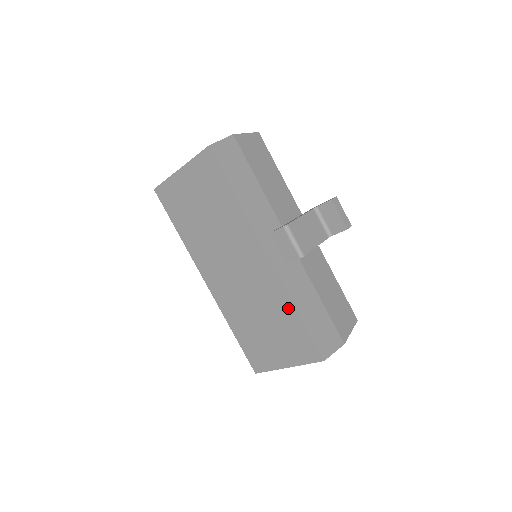
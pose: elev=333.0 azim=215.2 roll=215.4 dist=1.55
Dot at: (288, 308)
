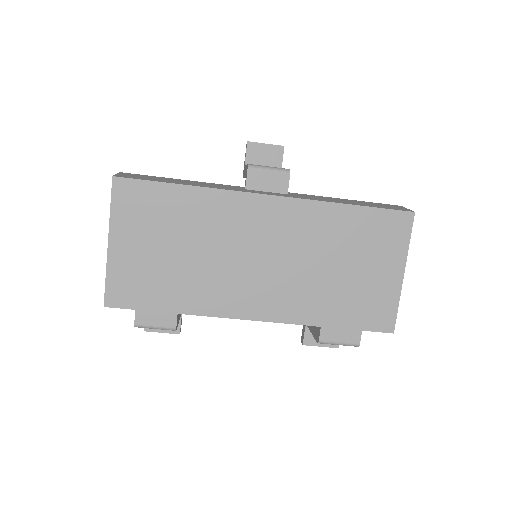
Dot at: (337, 214)
